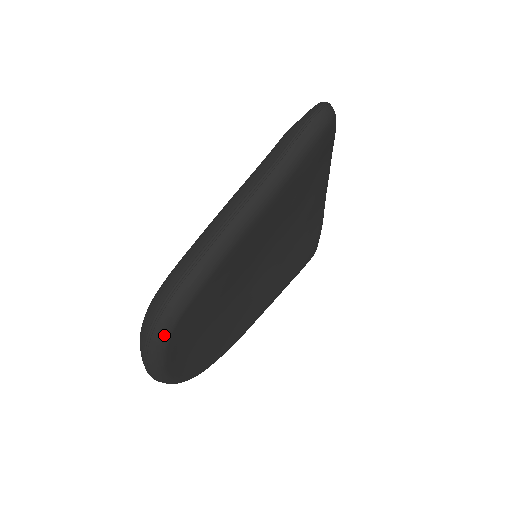
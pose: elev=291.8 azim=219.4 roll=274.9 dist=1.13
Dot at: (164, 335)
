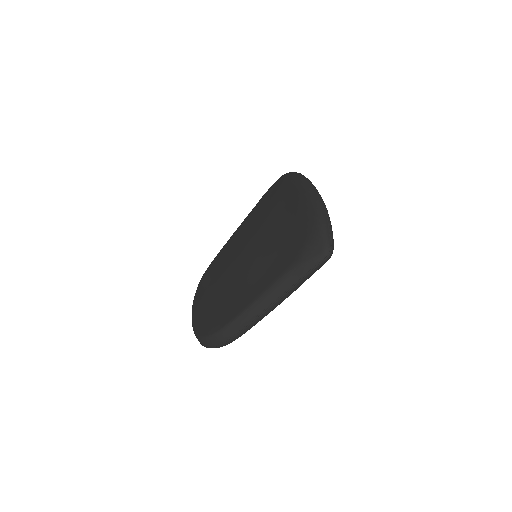
Dot at: occluded
